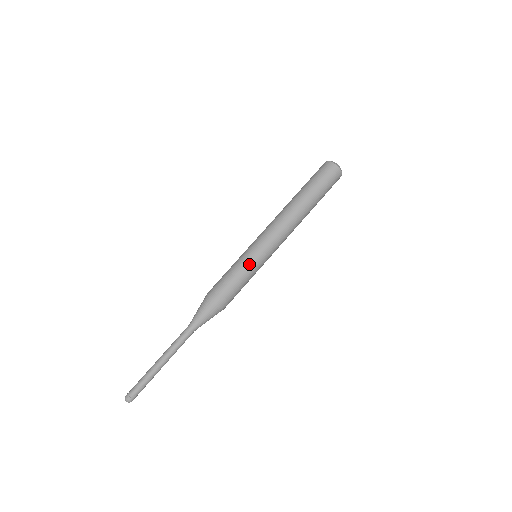
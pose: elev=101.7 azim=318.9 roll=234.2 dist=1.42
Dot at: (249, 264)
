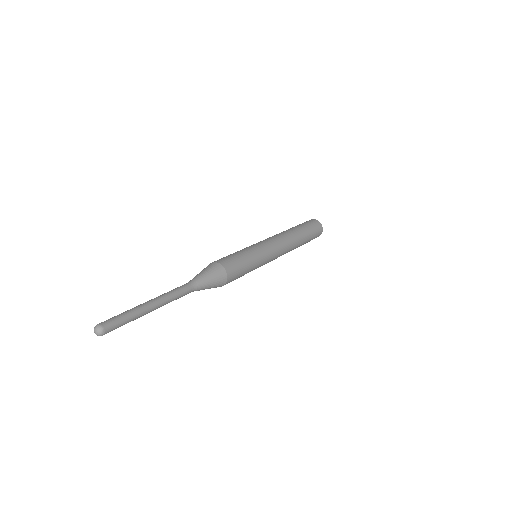
Dot at: (252, 250)
